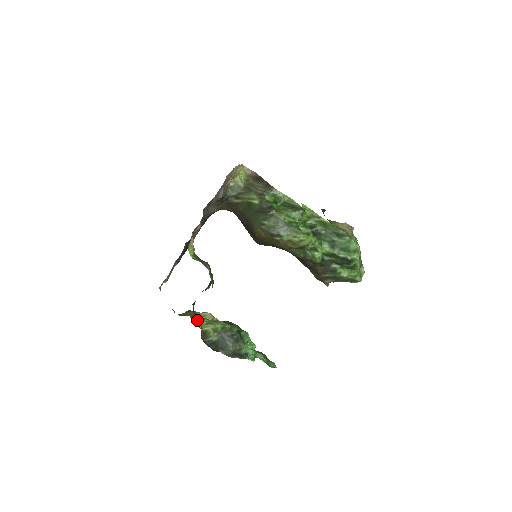
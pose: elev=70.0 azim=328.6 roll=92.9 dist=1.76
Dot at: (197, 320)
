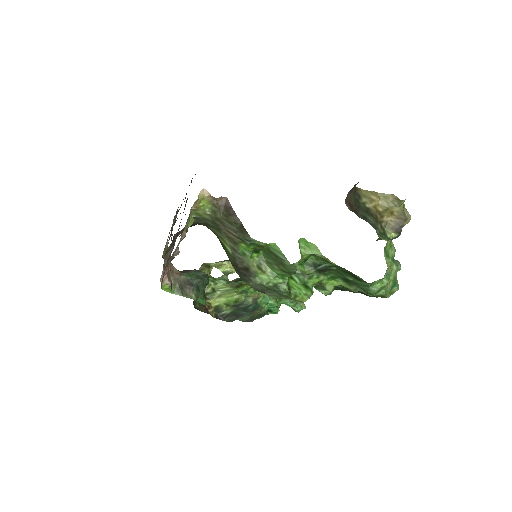
Dot at: (208, 294)
